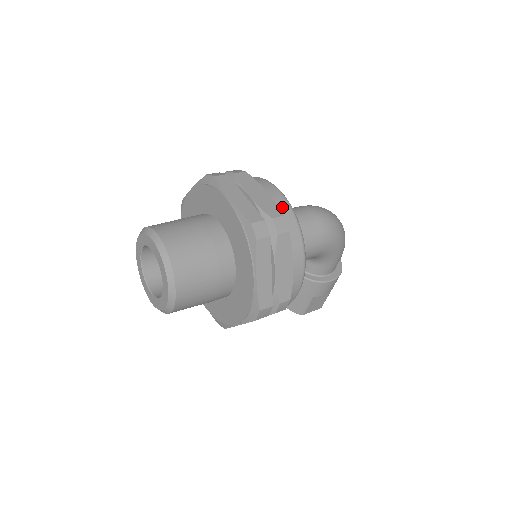
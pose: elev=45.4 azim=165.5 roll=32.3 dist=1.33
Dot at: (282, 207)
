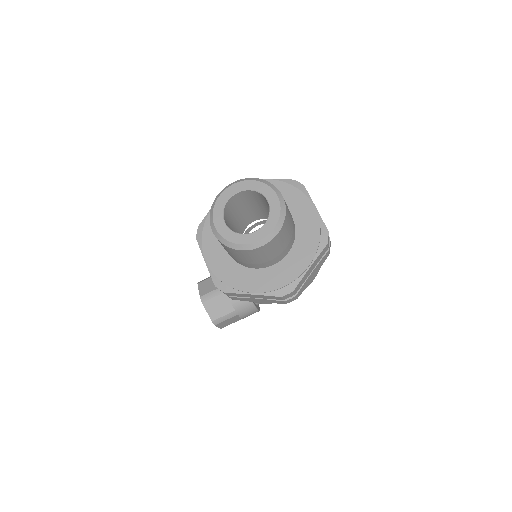
Dot at: occluded
